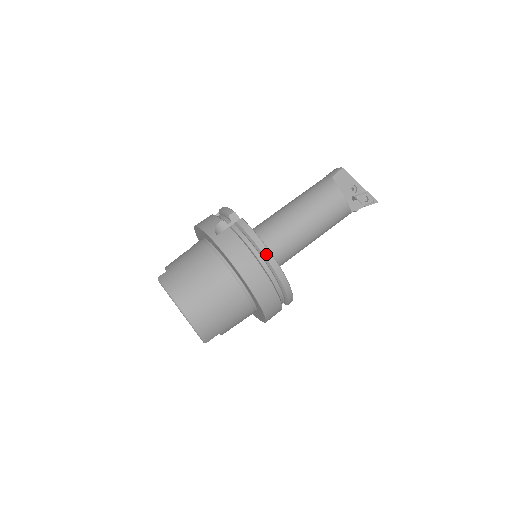
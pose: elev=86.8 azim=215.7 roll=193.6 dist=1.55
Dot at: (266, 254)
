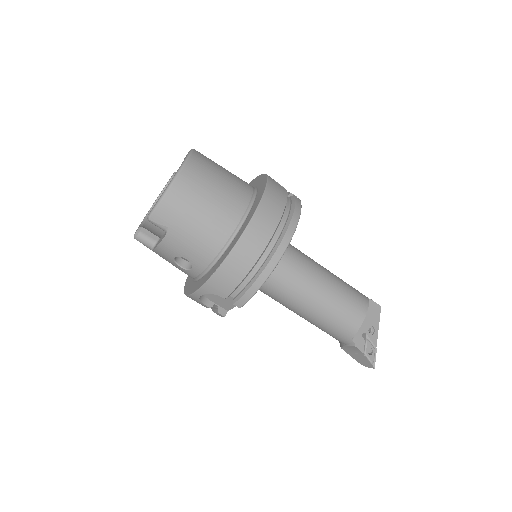
Dot at: (292, 226)
